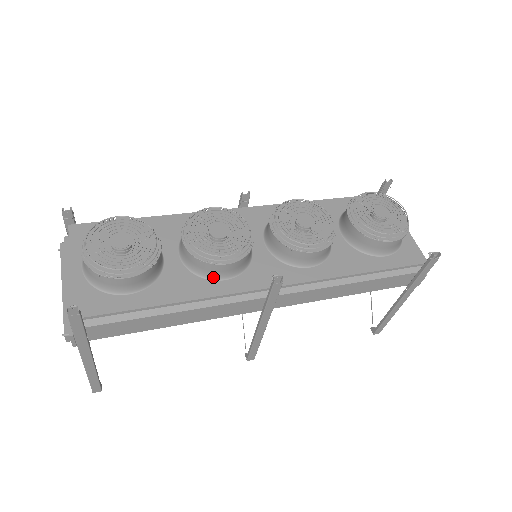
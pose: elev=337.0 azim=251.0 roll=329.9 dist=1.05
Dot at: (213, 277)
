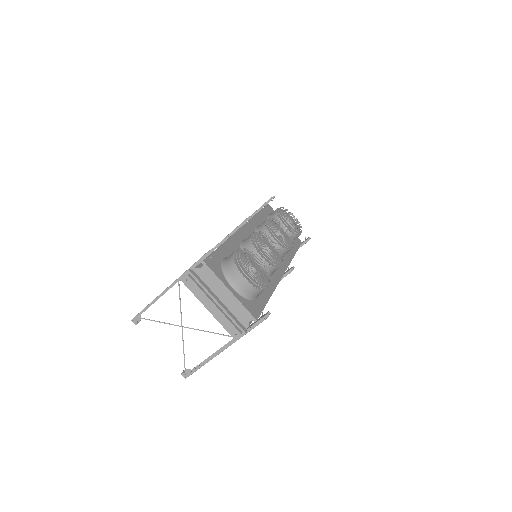
Dot at: (270, 275)
